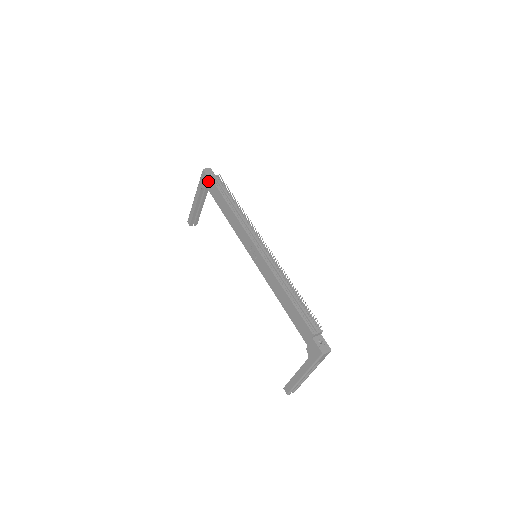
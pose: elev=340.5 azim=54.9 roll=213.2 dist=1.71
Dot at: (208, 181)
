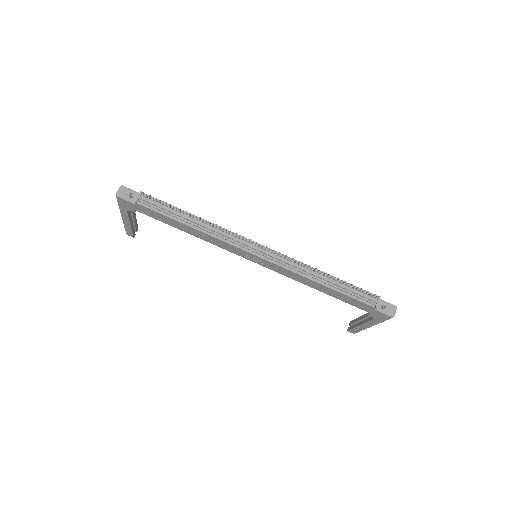
Dot at: (135, 206)
